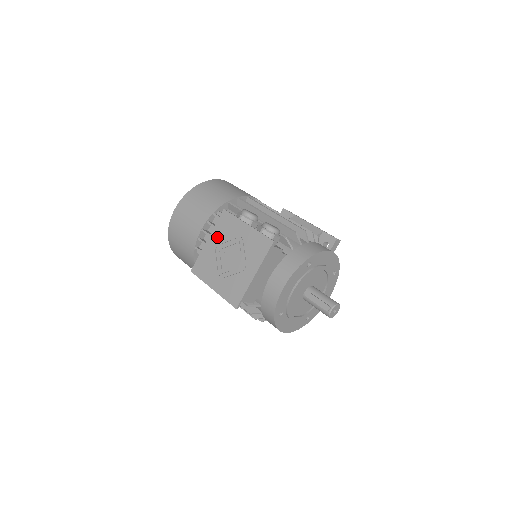
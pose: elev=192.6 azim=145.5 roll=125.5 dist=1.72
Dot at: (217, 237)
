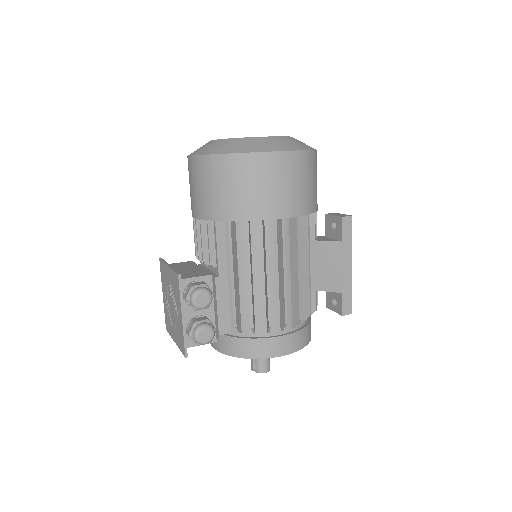
Dot at: (171, 279)
